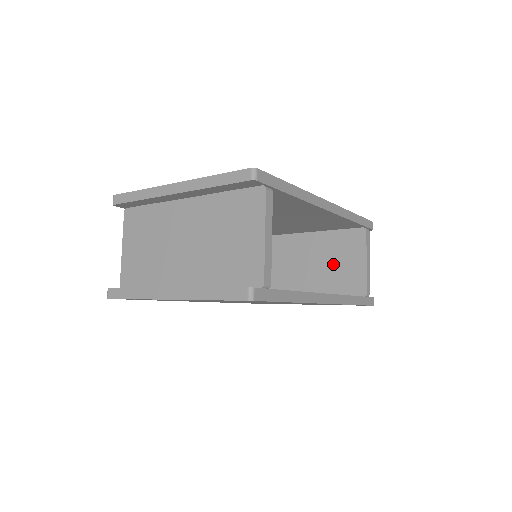
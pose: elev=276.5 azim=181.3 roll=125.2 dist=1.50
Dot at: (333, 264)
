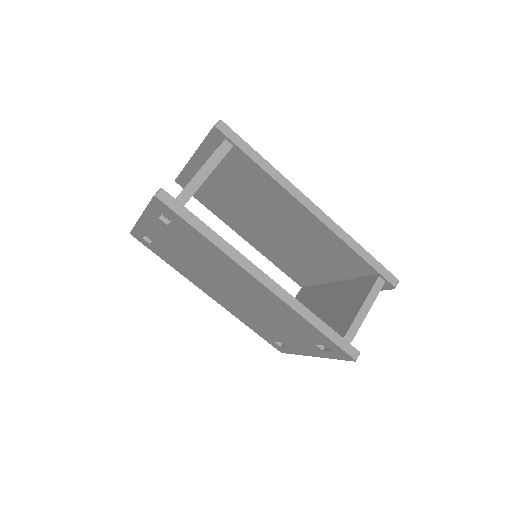
Dot at: (339, 308)
